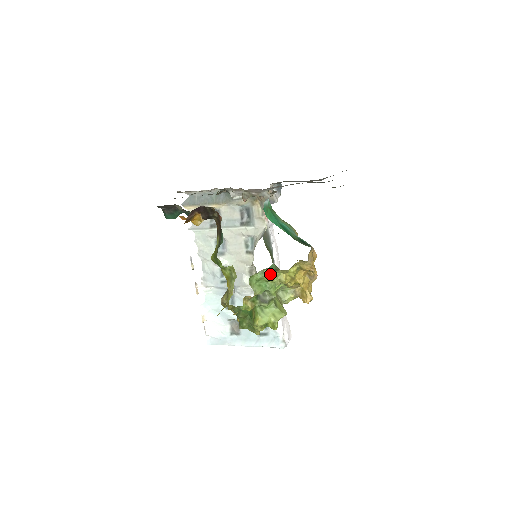
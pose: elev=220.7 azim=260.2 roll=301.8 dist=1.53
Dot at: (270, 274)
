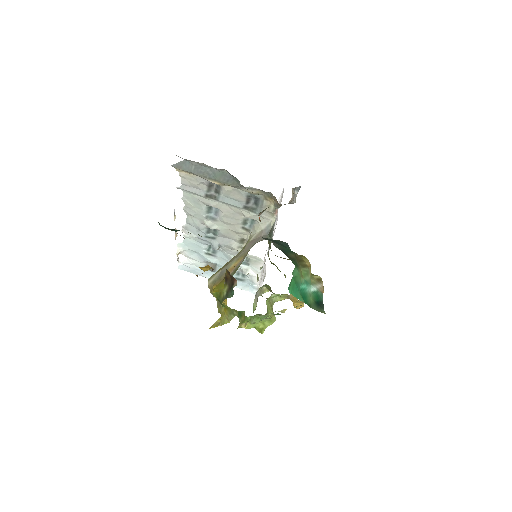
Dot at: (273, 315)
